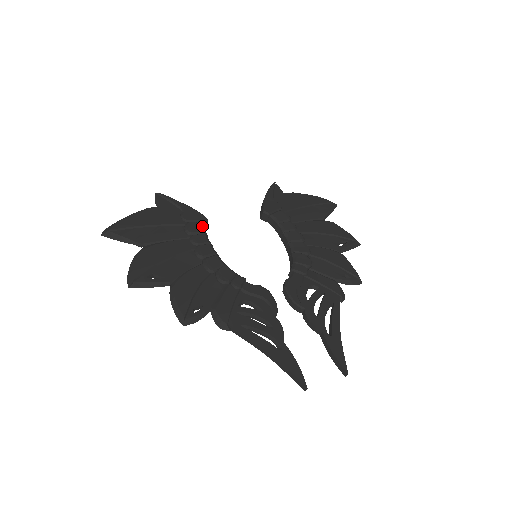
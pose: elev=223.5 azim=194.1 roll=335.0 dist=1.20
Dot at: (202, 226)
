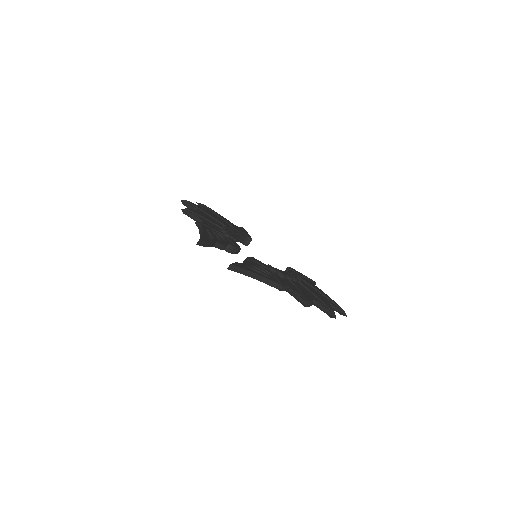
Dot at: (245, 235)
